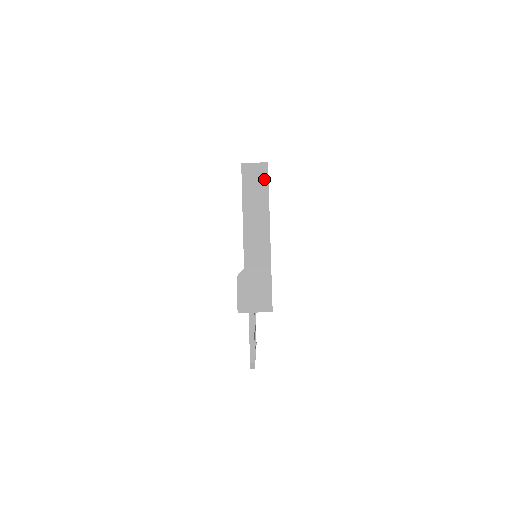
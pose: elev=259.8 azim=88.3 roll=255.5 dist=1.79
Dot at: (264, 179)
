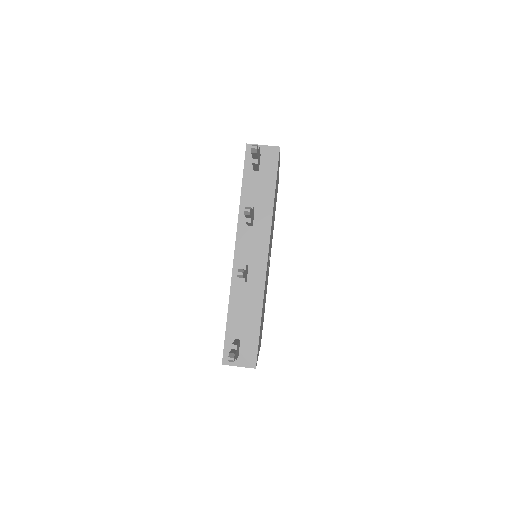
Dot at: occluded
